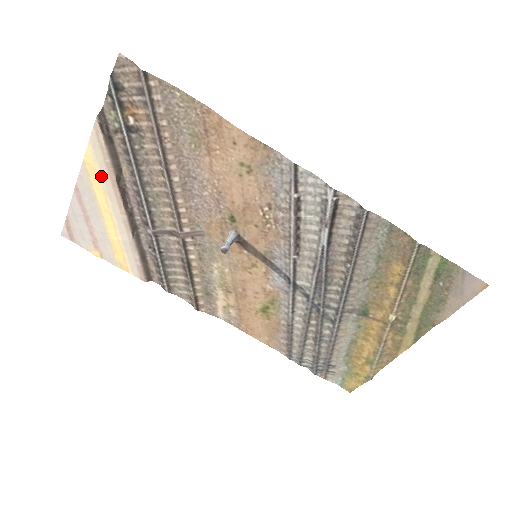
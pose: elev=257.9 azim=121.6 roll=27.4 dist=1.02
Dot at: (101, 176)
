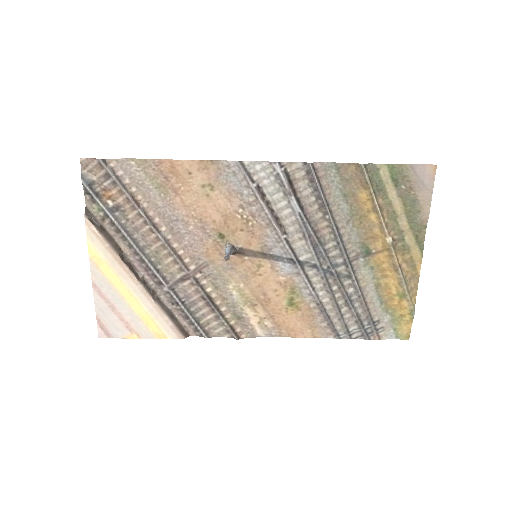
Dot at: (108, 262)
